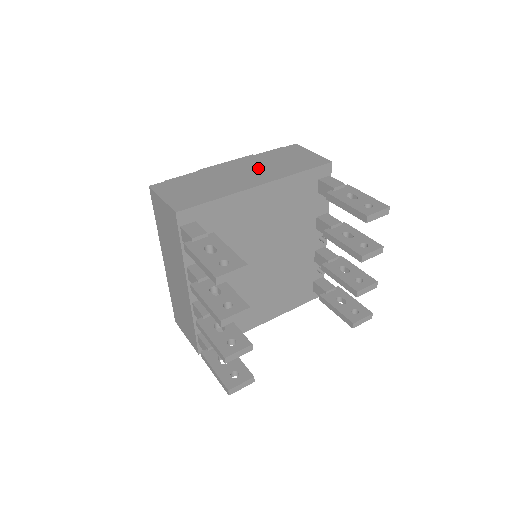
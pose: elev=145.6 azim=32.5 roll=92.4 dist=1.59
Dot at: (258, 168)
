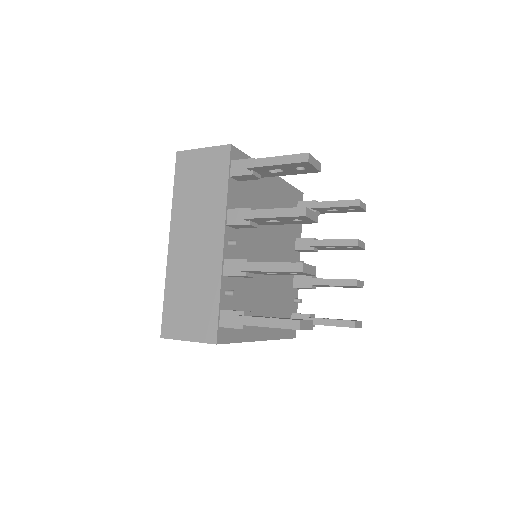
Dot at: occluded
